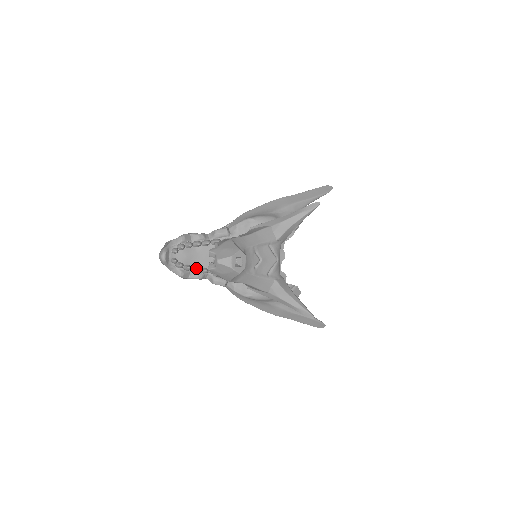
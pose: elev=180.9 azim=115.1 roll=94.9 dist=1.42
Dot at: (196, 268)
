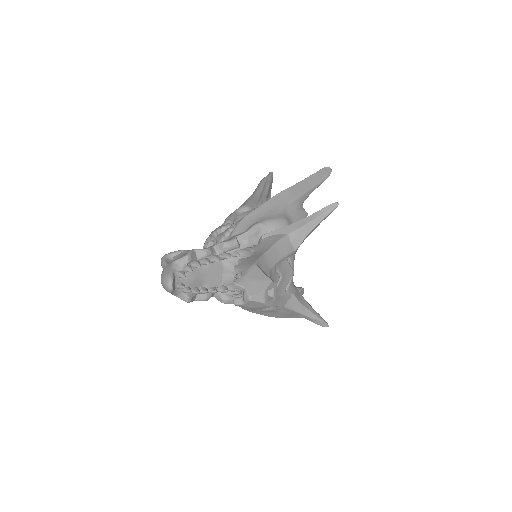
Dot at: (206, 291)
